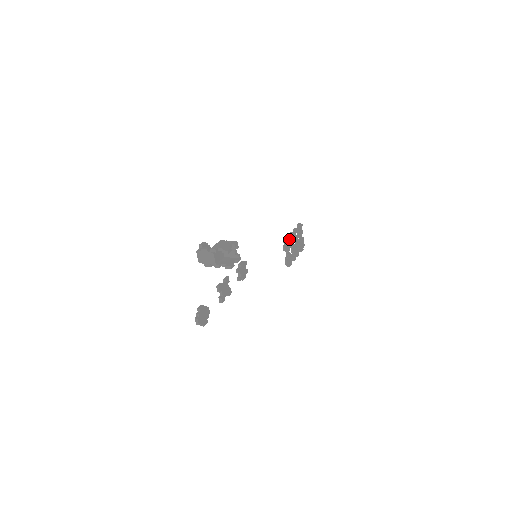
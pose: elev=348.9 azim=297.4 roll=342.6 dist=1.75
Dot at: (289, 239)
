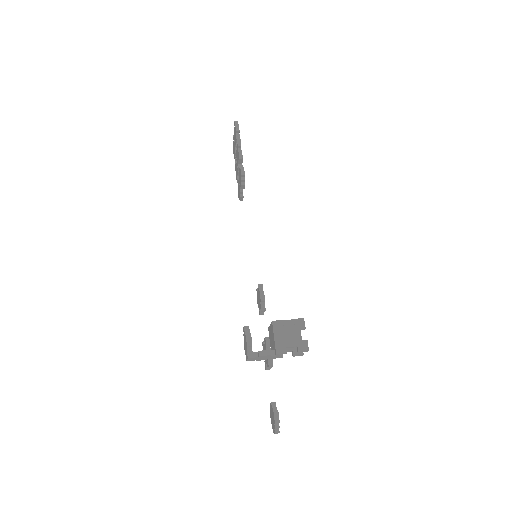
Dot at: (243, 168)
